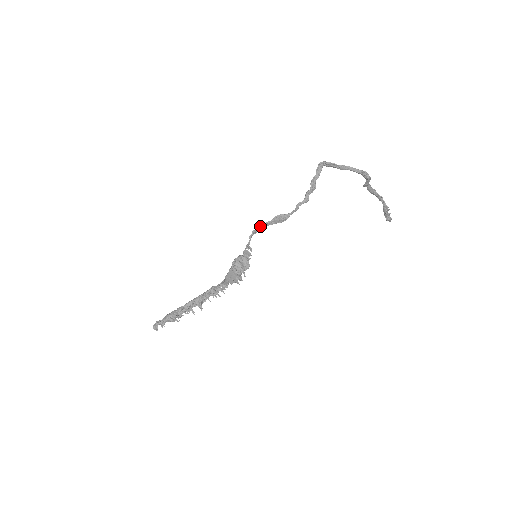
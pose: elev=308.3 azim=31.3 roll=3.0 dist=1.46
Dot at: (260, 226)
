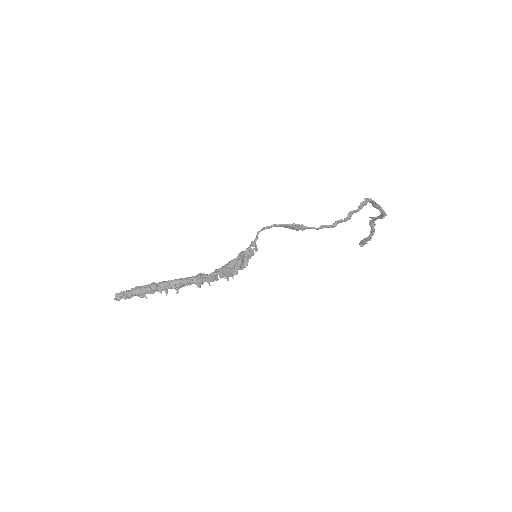
Dot at: (274, 225)
